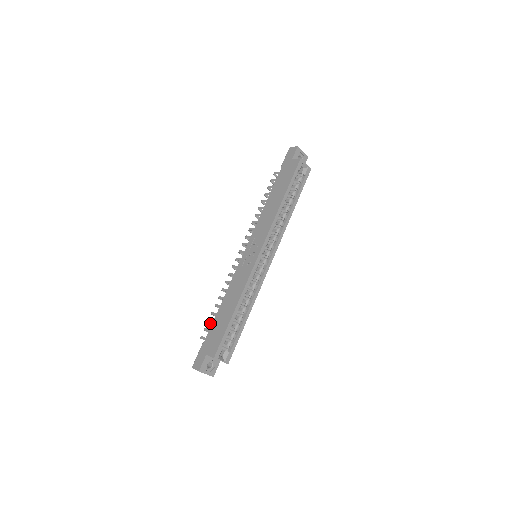
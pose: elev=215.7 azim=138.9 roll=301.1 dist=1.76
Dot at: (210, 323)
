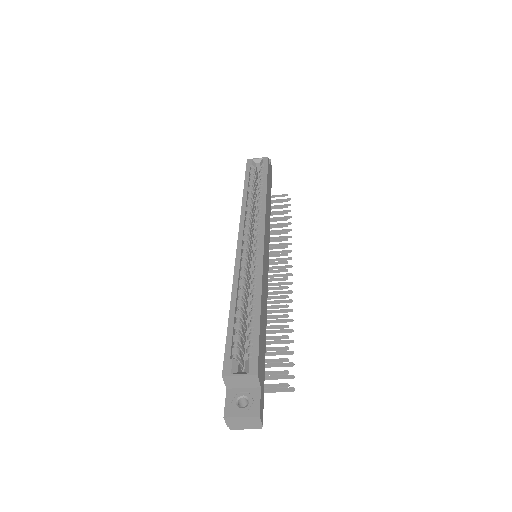
Dot at: occluded
